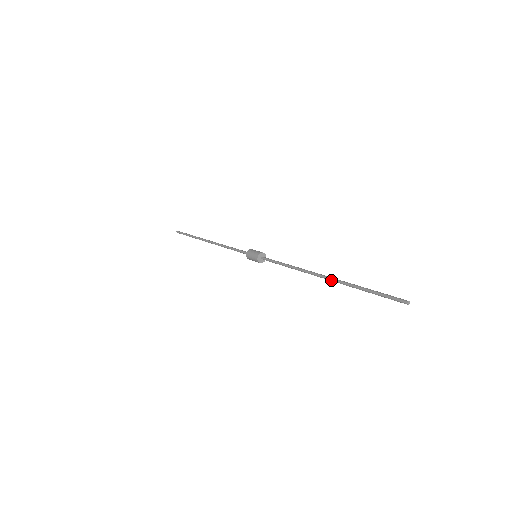
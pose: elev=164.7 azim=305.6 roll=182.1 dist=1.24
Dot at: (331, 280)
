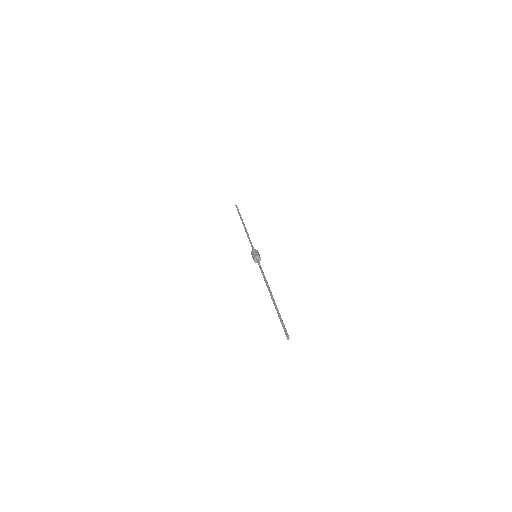
Dot at: (272, 300)
